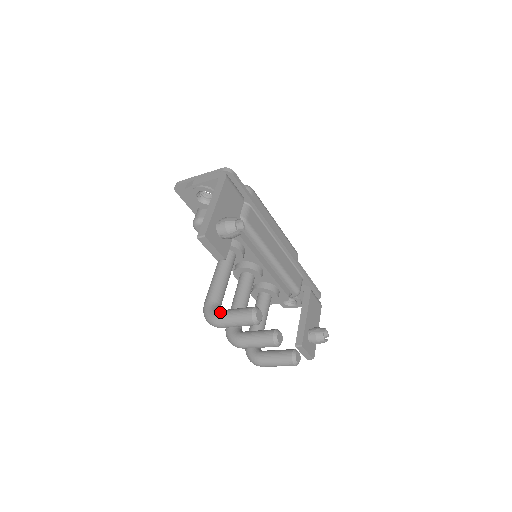
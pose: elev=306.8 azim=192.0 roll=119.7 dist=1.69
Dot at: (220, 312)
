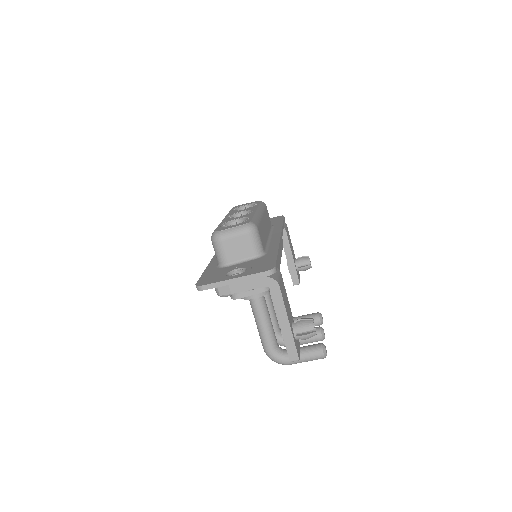
Dot at: occluded
